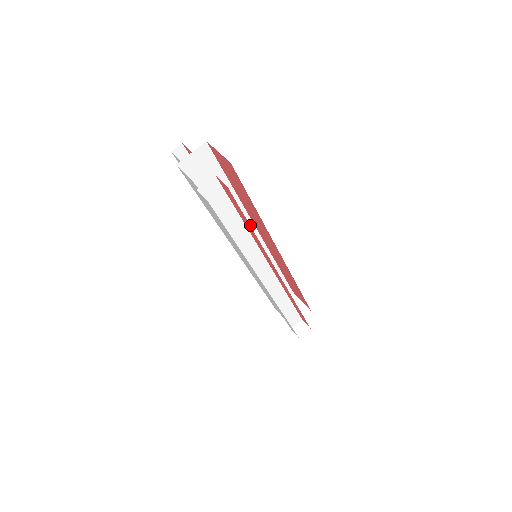
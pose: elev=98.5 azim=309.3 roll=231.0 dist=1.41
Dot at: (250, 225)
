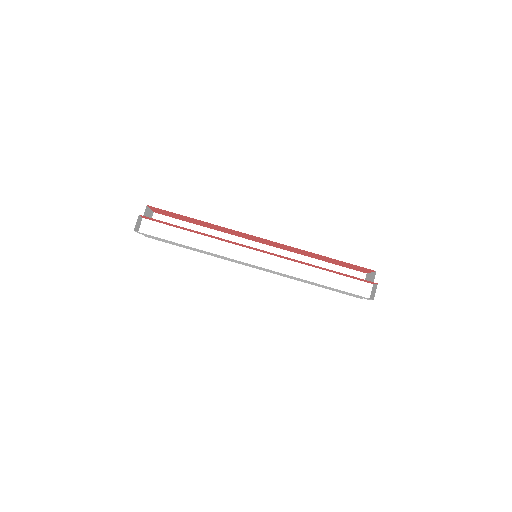
Dot at: (244, 242)
